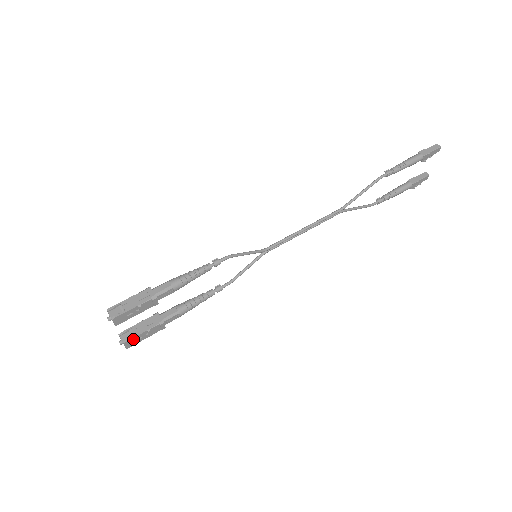
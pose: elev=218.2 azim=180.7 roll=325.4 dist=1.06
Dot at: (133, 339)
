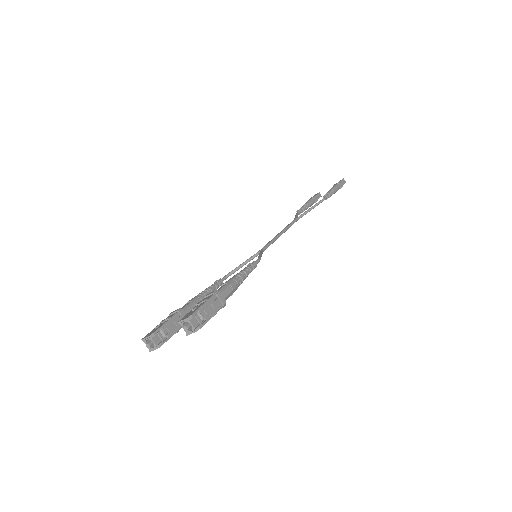
Dot at: (164, 342)
